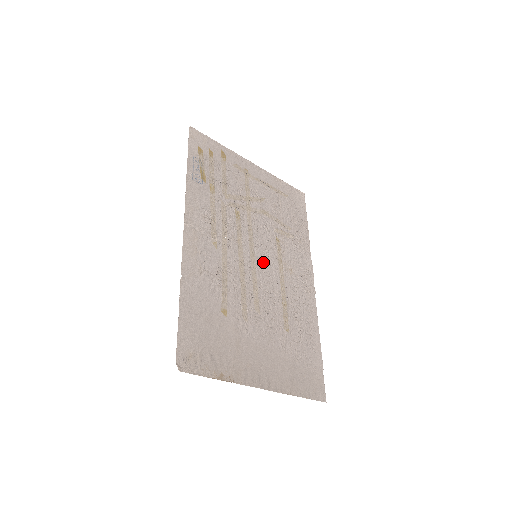
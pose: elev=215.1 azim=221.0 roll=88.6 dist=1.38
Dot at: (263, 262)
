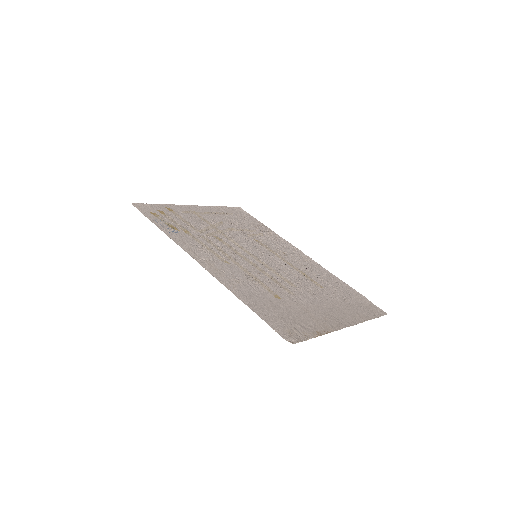
Dot at: (264, 257)
